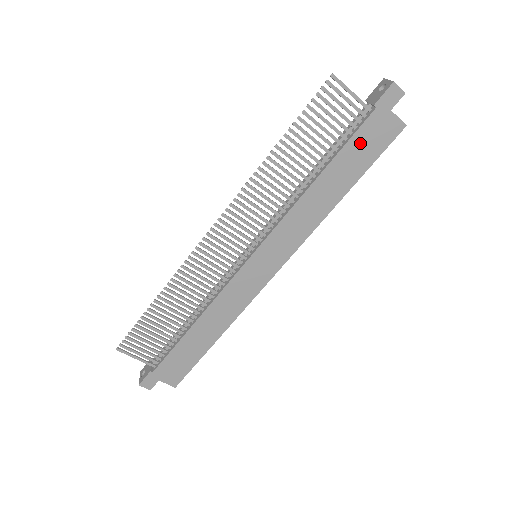
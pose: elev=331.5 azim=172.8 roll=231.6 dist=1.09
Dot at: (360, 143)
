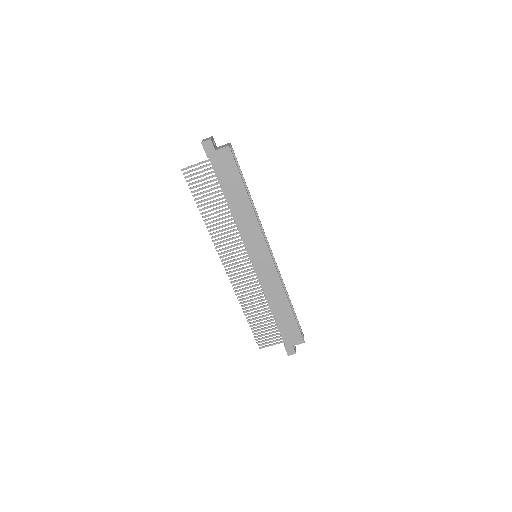
Dot at: (223, 174)
